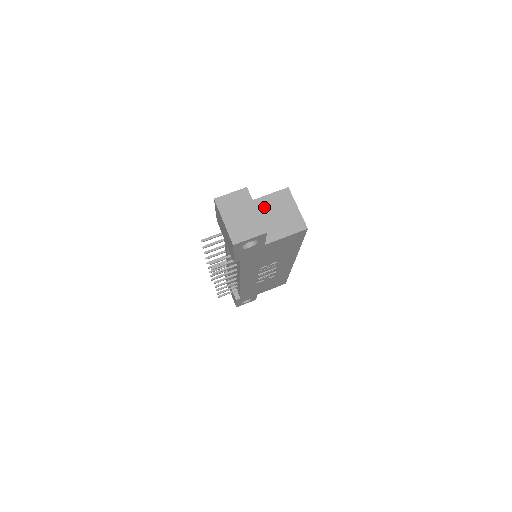
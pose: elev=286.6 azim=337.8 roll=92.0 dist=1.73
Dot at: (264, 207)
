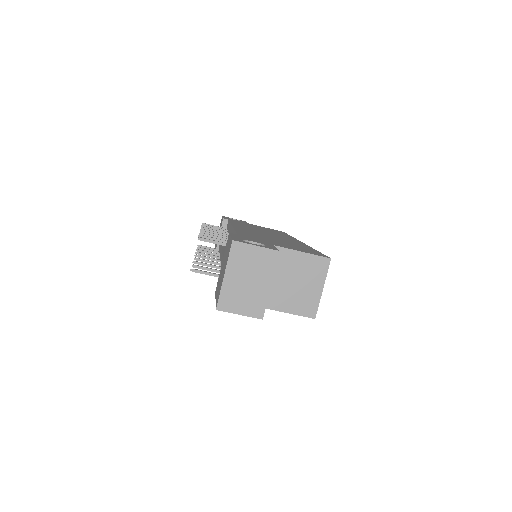
Dot at: (288, 264)
